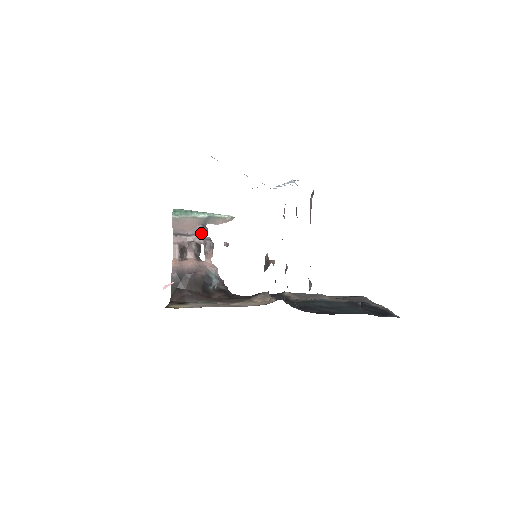
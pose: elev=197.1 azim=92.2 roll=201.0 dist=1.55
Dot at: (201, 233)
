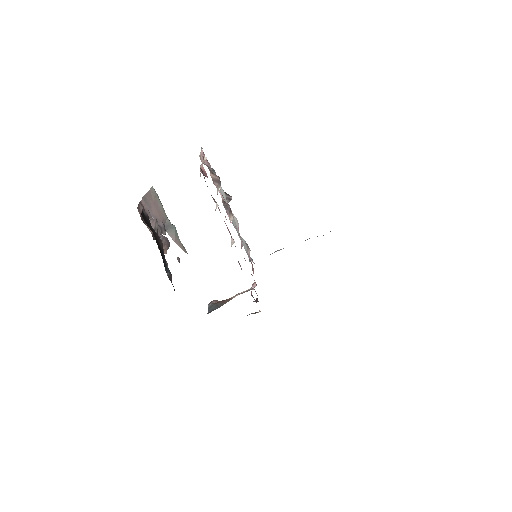
Dot at: (162, 228)
